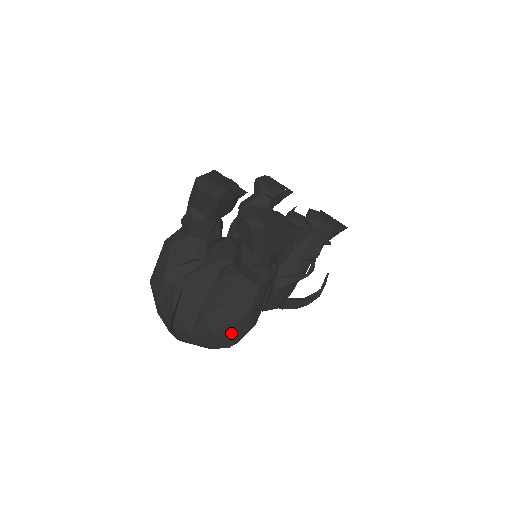
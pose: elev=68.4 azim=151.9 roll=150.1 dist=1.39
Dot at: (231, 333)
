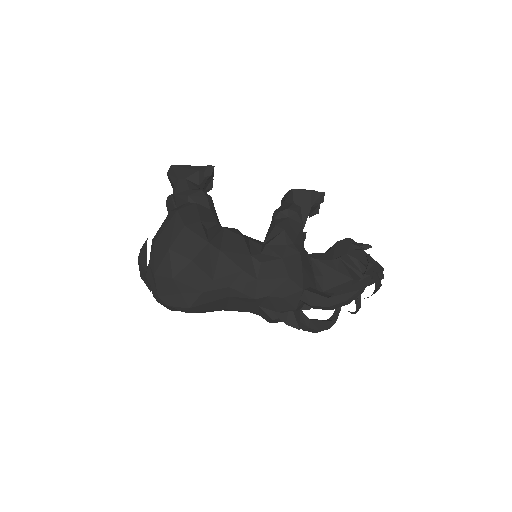
Dot at: (168, 236)
